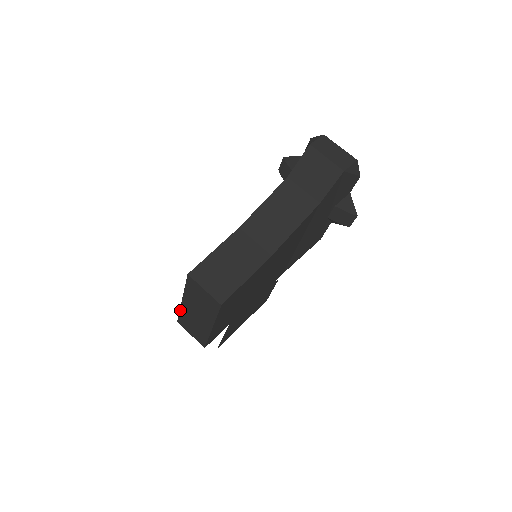
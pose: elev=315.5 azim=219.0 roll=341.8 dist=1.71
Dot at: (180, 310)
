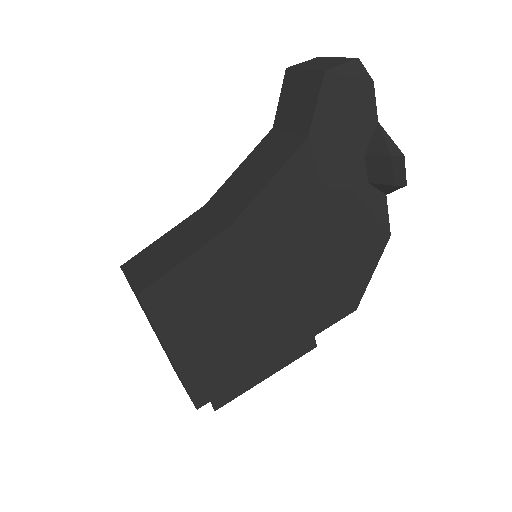
Dot at: (162, 347)
